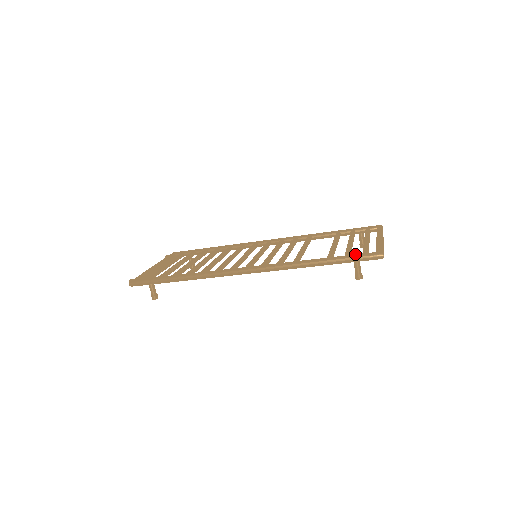
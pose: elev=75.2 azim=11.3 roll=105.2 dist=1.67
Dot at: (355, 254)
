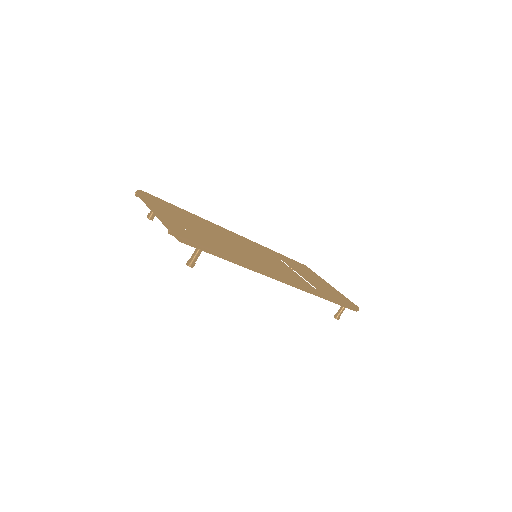
Dot at: occluded
